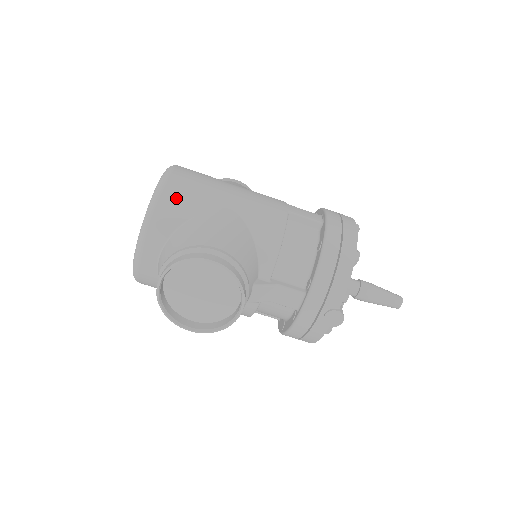
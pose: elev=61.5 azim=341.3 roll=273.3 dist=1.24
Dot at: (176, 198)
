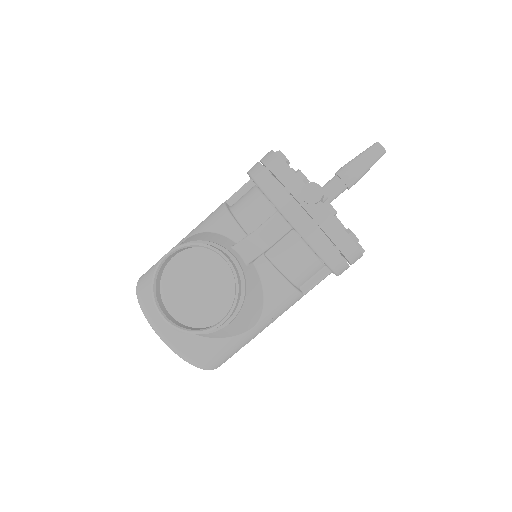
Dot at: (148, 277)
